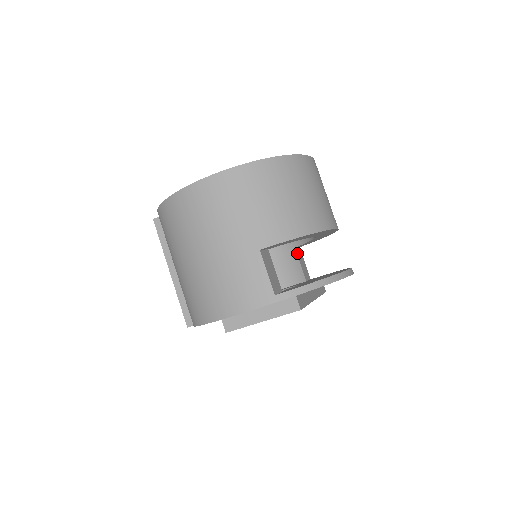
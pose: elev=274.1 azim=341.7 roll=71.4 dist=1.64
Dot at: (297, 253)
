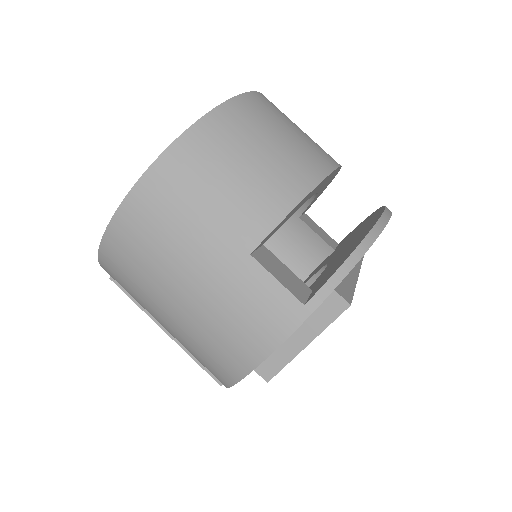
Dot at: (305, 222)
